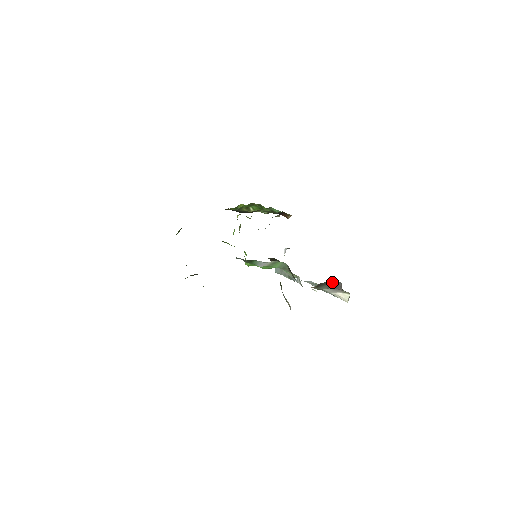
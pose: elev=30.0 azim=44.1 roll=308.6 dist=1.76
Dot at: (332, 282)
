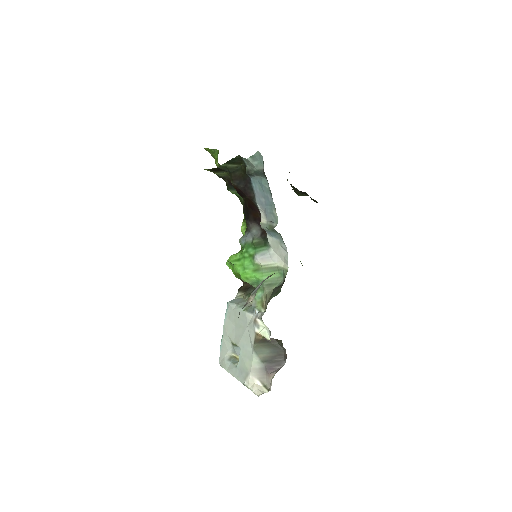
Dot at: (280, 352)
